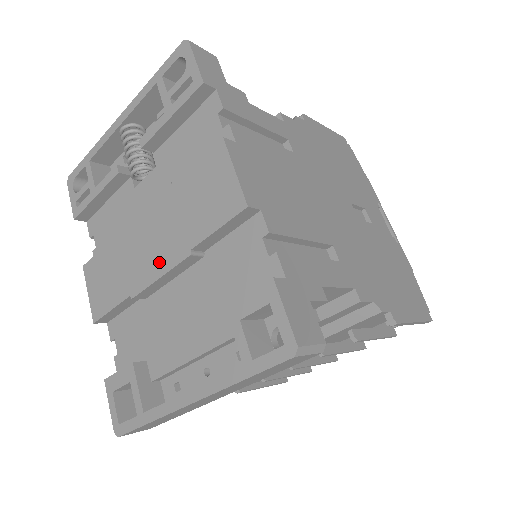
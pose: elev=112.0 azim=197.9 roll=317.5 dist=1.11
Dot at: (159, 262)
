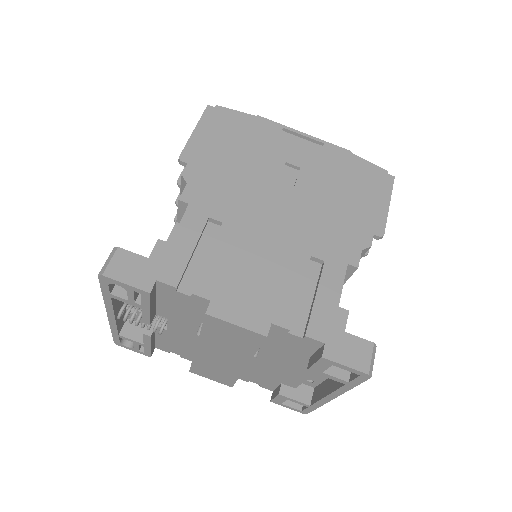
Dot at: (240, 363)
